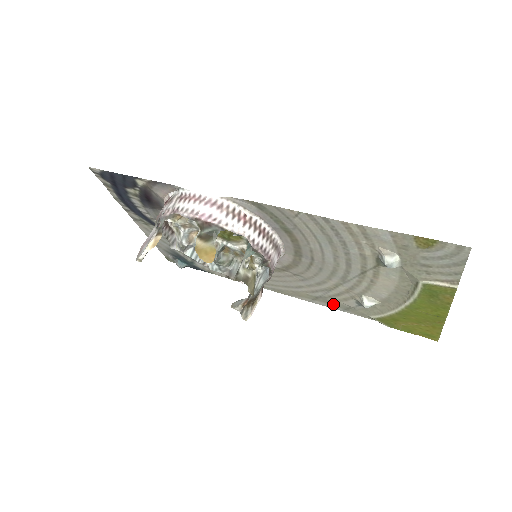
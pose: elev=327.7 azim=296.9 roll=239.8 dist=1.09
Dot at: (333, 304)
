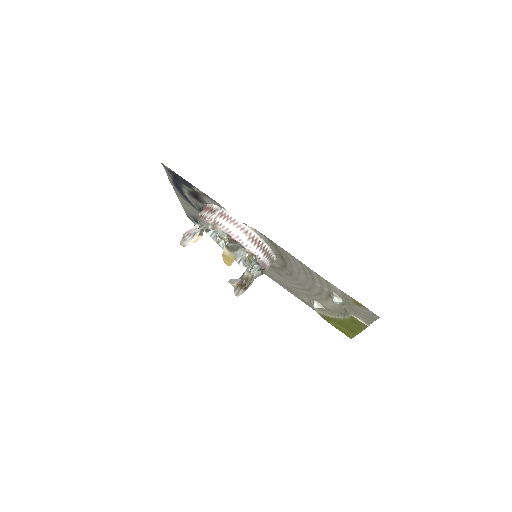
Dot at: (295, 294)
